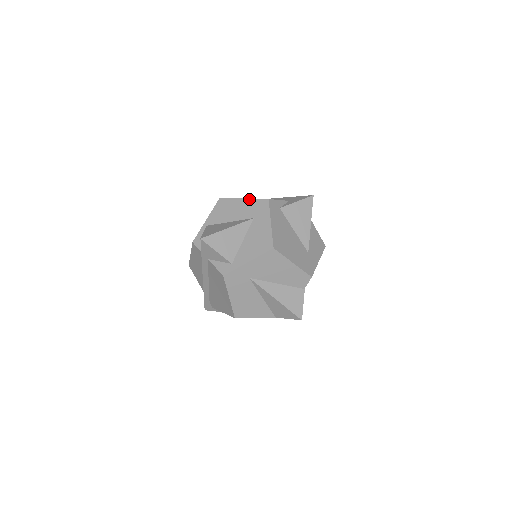
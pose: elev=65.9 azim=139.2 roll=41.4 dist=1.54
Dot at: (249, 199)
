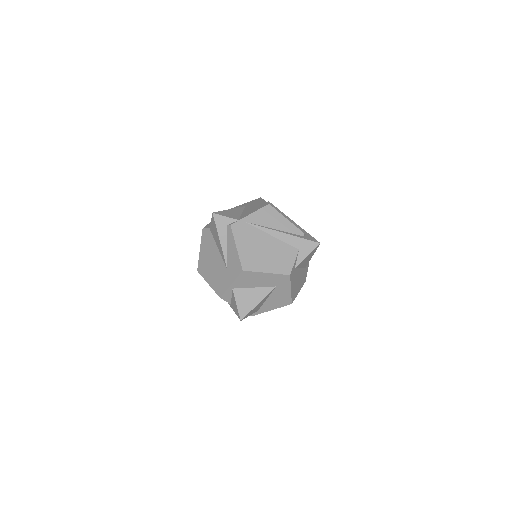
Dot at: (272, 274)
